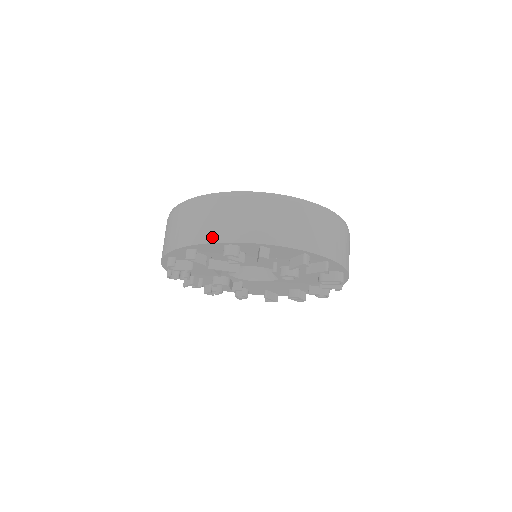
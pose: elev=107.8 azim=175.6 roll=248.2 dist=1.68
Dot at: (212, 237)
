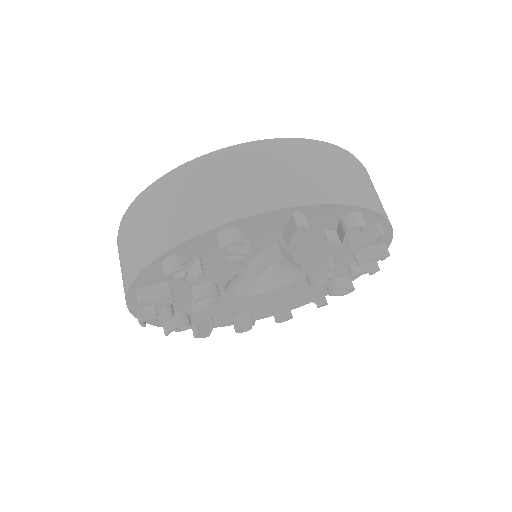
Dot at: (344, 196)
